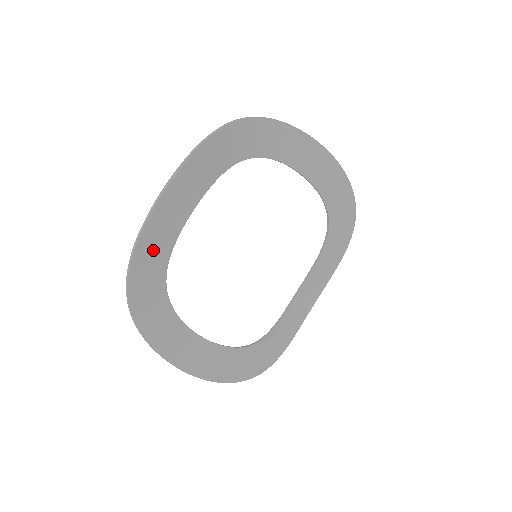
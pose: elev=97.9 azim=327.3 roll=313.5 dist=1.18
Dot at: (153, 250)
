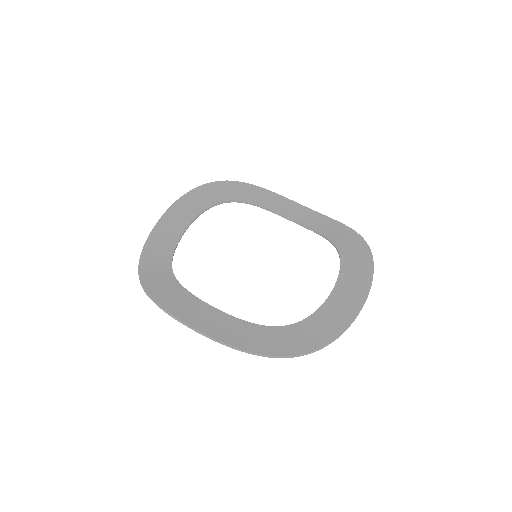
Dot at: (183, 211)
